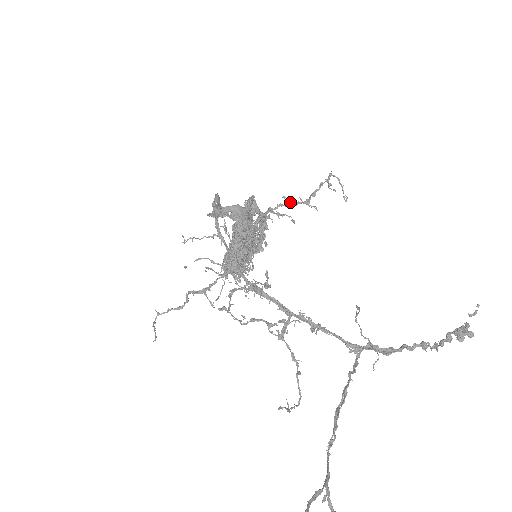
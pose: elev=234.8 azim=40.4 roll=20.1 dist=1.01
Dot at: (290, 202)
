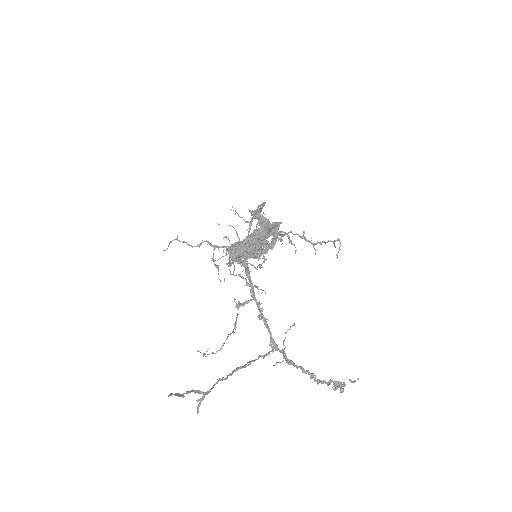
Dot at: (305, 237)
